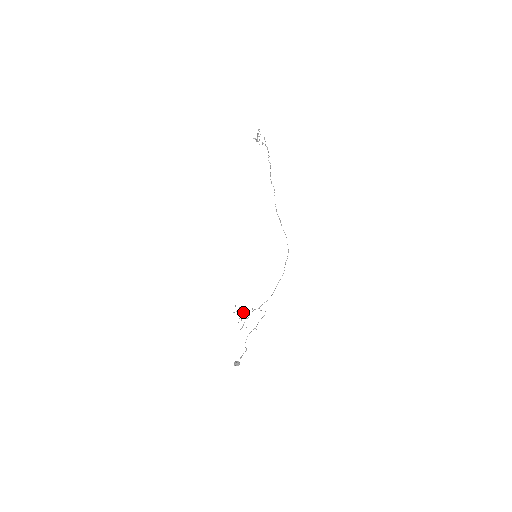
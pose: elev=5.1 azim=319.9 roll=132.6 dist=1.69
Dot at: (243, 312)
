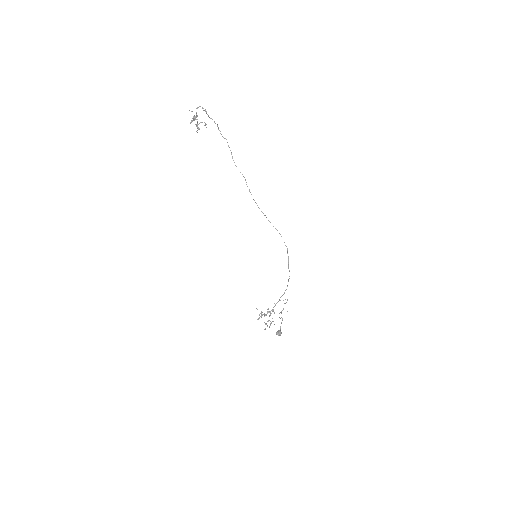
Dot at: (266, 315)
